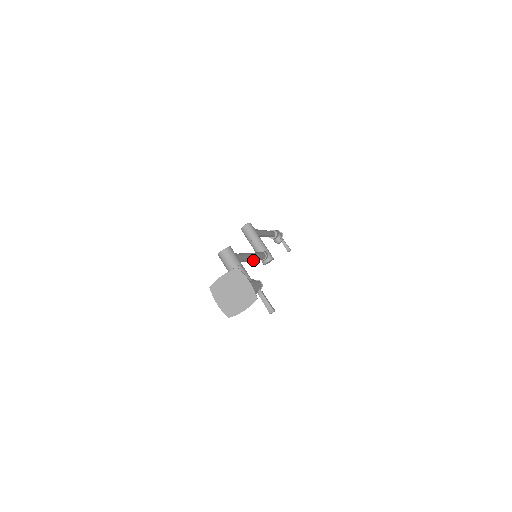
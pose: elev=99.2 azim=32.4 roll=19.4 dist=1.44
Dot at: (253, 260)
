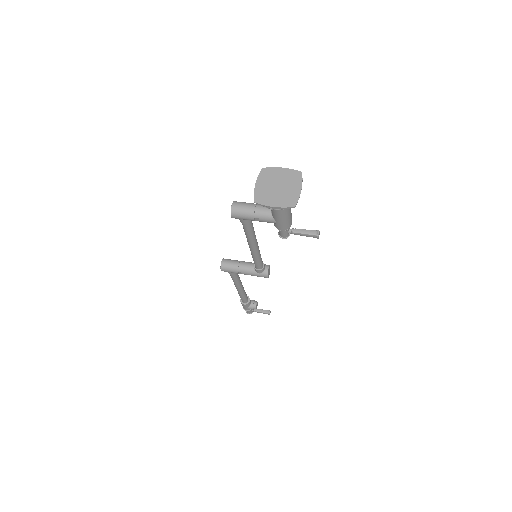
Dot at: (258, 249)
